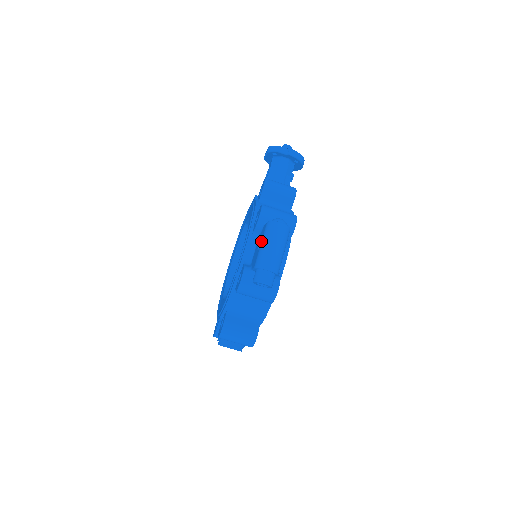
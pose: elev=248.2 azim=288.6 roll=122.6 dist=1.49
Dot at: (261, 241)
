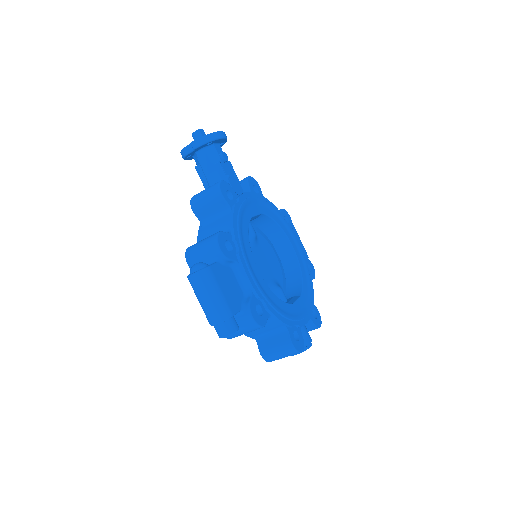
Dot at: occluded
